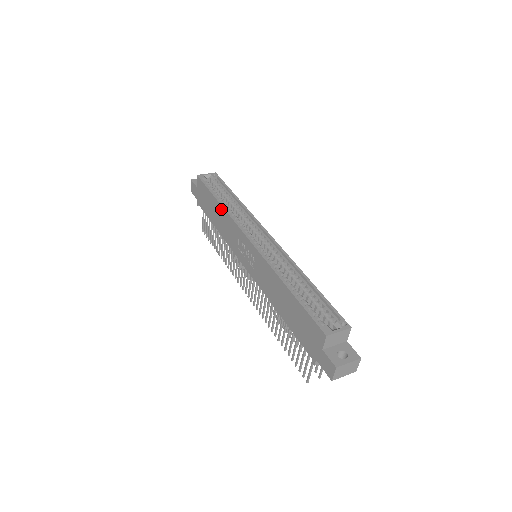
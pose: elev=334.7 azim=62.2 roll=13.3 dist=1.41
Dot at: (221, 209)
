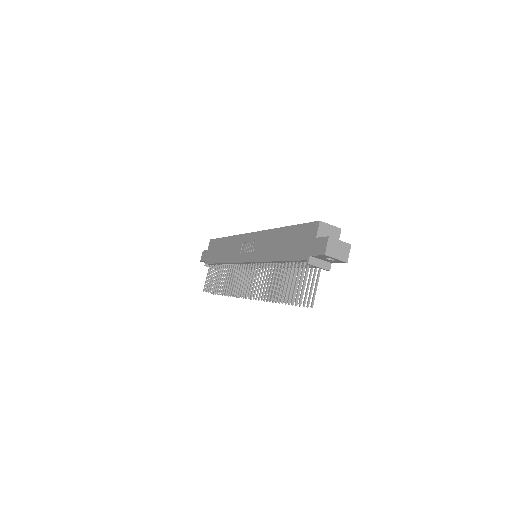
Dot at: (229, 239)
